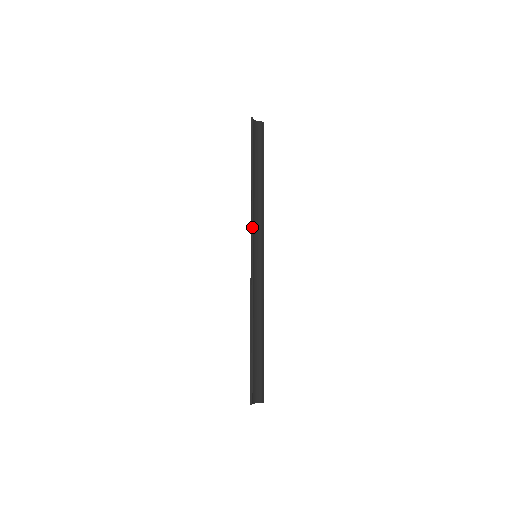
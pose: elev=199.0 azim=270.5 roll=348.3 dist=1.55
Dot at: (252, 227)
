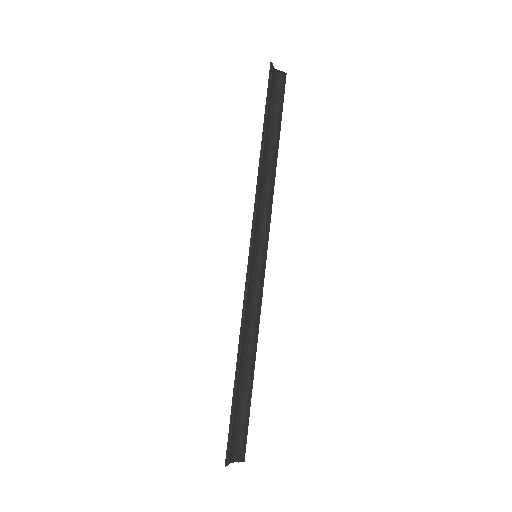
Dot at: (255, 215)
